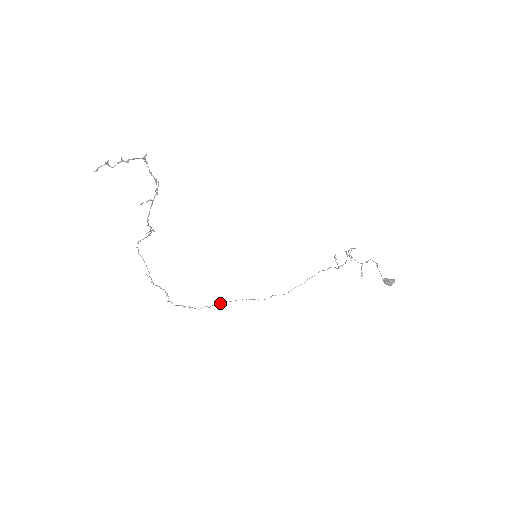
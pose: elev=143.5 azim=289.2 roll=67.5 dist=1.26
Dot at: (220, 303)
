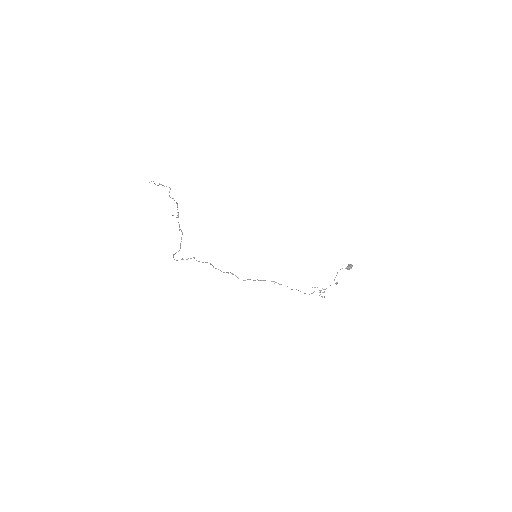
Dot at: (255, 280)
